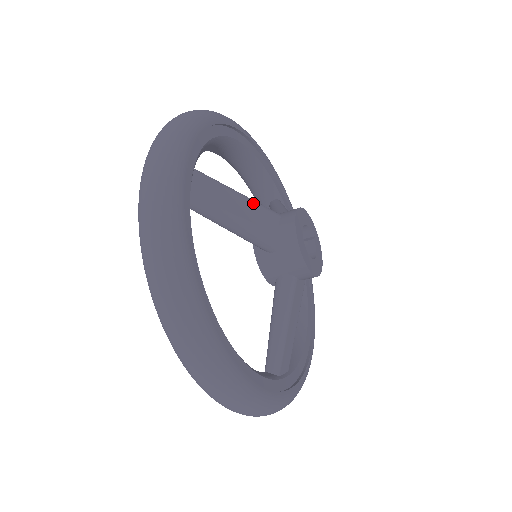
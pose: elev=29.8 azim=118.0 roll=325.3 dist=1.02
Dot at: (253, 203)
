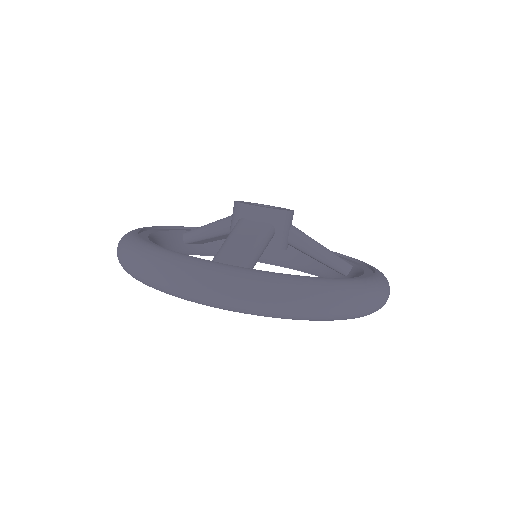
Dot at: occluded
